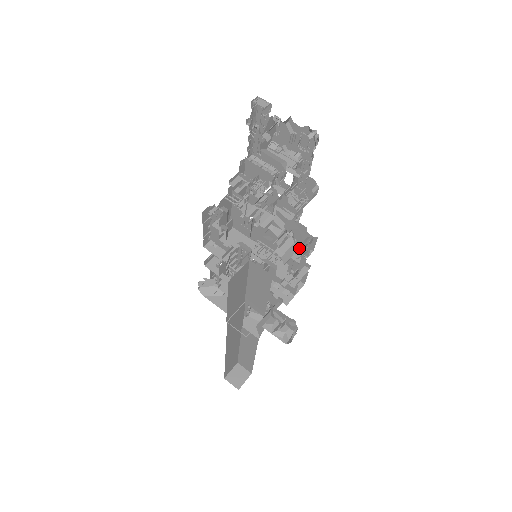
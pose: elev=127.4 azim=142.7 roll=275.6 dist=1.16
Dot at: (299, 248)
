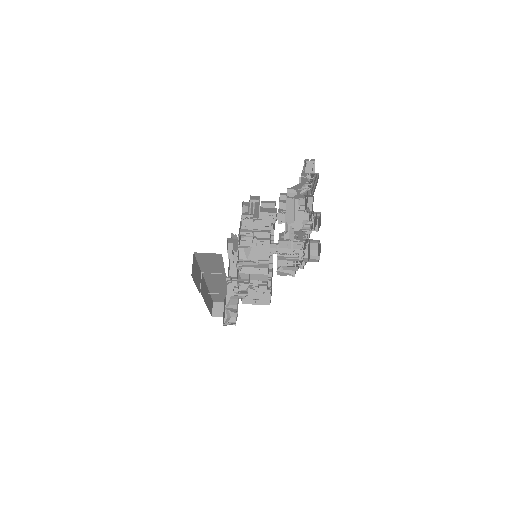
Dot at: (262, 280)
